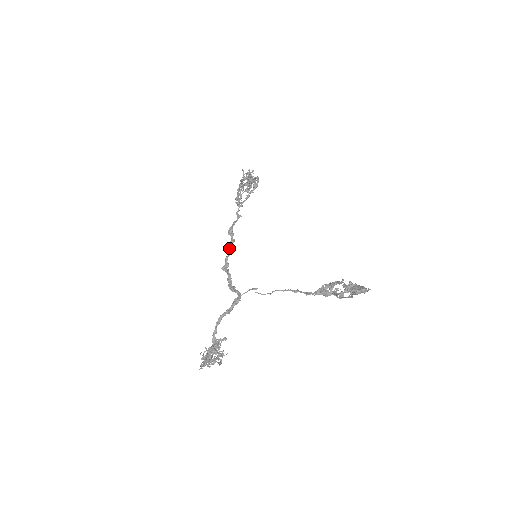
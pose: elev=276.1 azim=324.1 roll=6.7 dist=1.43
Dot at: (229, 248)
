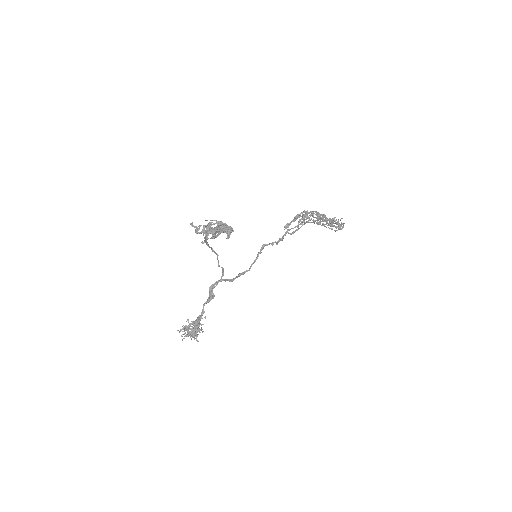
Dot at: (255, 259)
